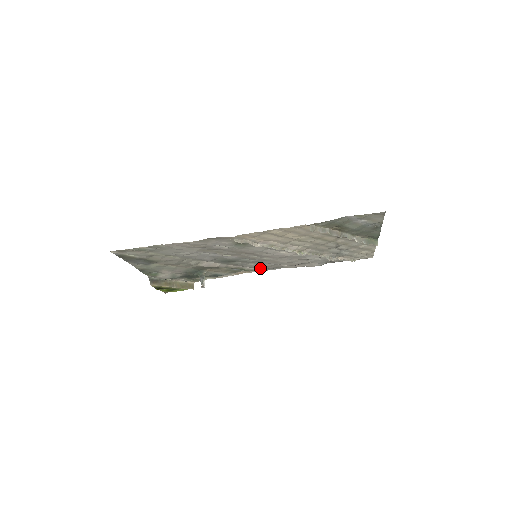
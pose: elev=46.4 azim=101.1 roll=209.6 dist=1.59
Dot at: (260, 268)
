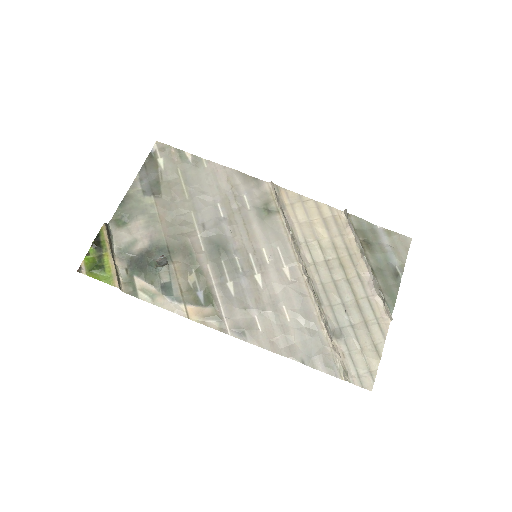
Dot at: (228, 312)
